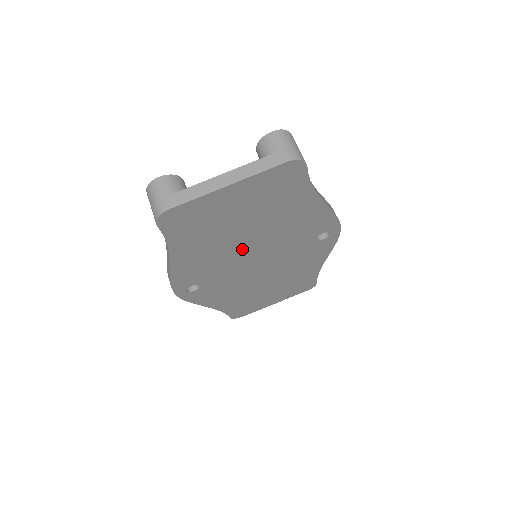
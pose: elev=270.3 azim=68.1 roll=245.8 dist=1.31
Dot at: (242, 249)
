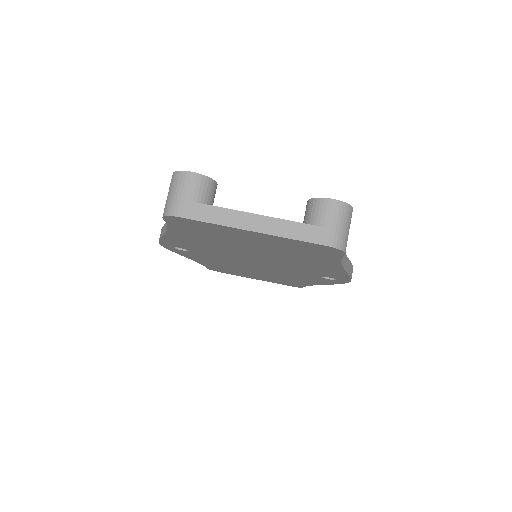
Dot at: (243, 254)
